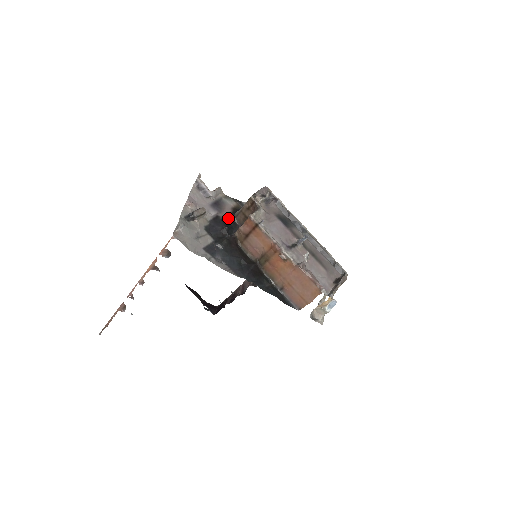
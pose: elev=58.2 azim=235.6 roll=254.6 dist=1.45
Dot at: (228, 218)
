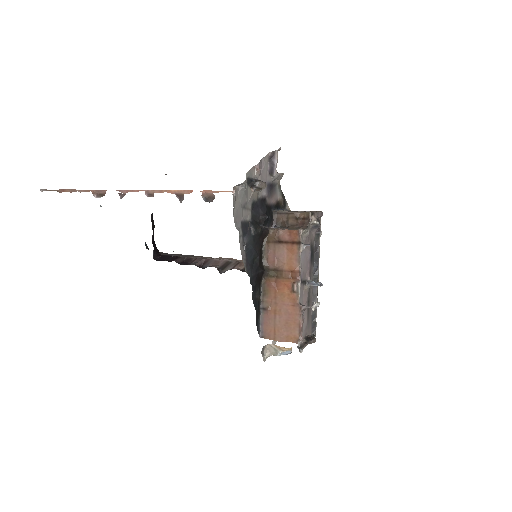
Dot at: (270, 208)
